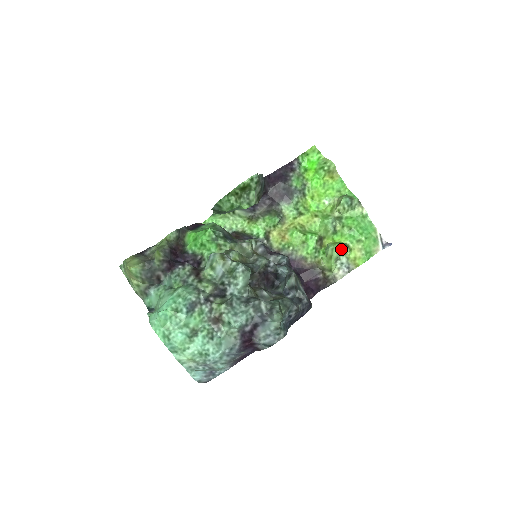
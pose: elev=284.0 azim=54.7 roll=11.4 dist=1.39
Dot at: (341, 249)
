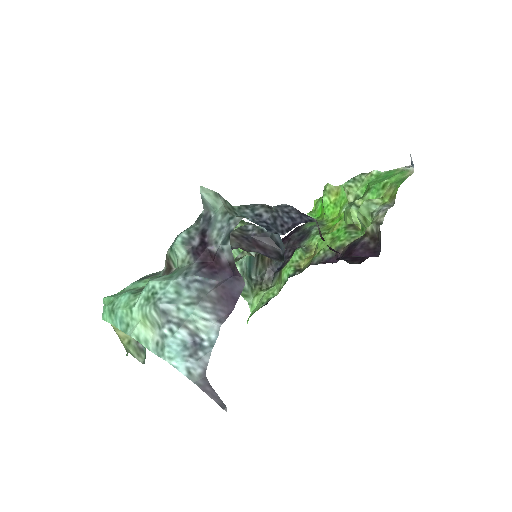
Dot at: (366, 203)
